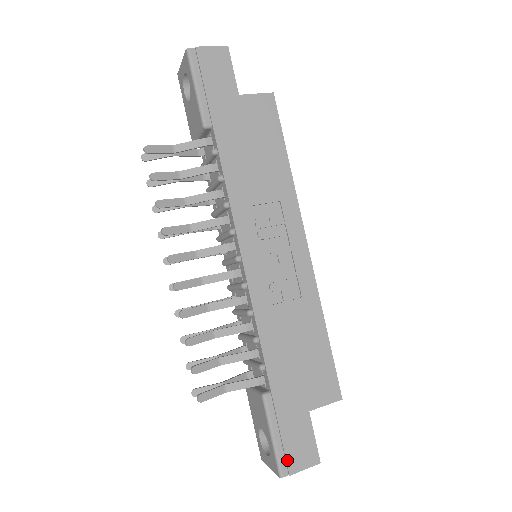
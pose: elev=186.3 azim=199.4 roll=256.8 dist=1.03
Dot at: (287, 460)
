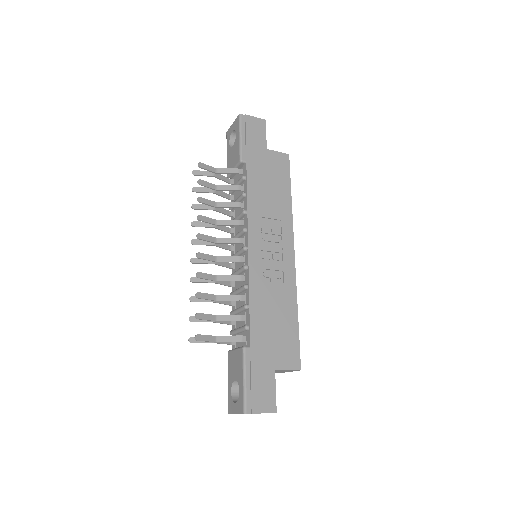
Dot at: (252, 401)
